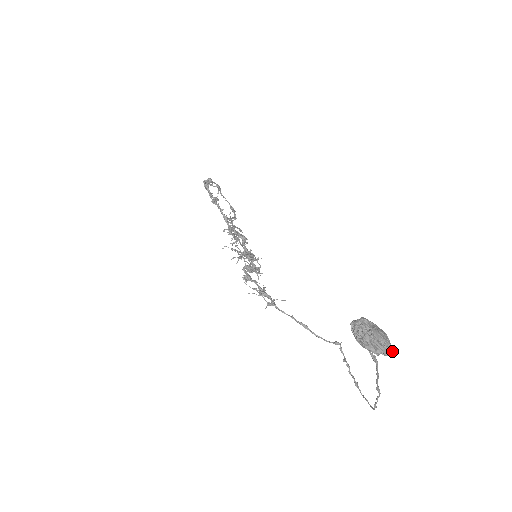
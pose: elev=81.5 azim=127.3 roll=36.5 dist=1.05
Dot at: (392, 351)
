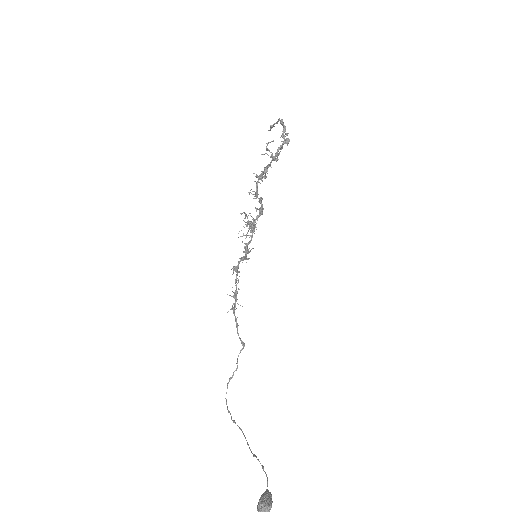
Dot at: out of frame
